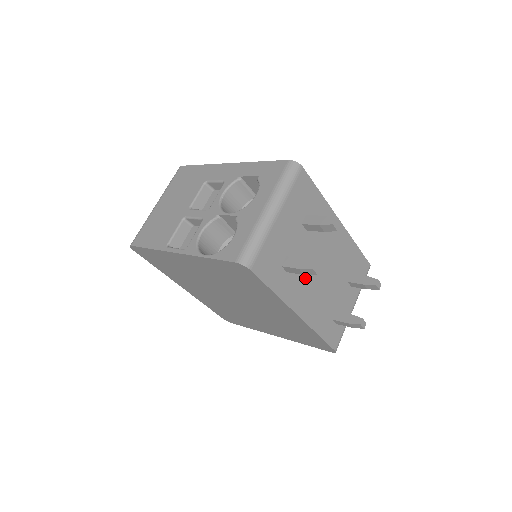
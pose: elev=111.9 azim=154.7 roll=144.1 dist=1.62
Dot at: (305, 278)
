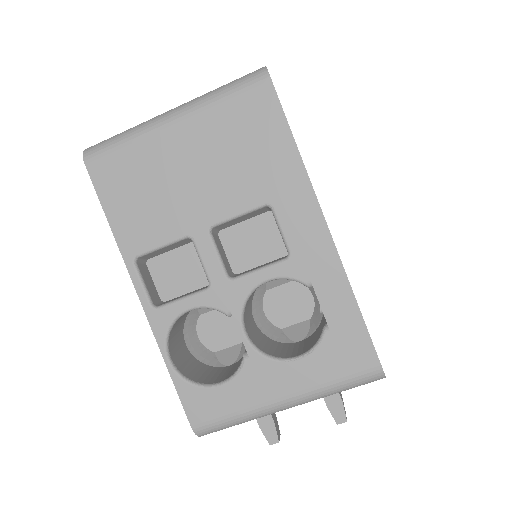
Dot at: occluded
